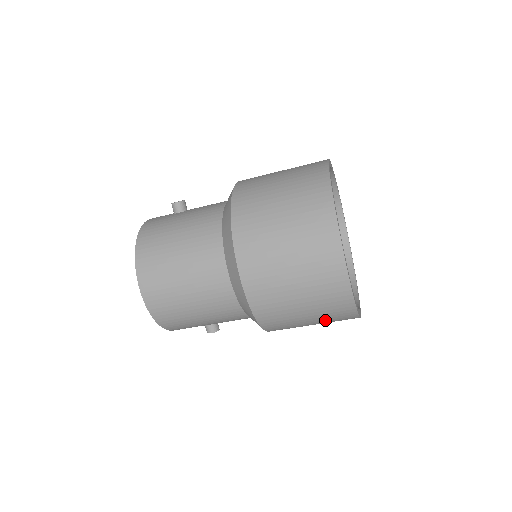
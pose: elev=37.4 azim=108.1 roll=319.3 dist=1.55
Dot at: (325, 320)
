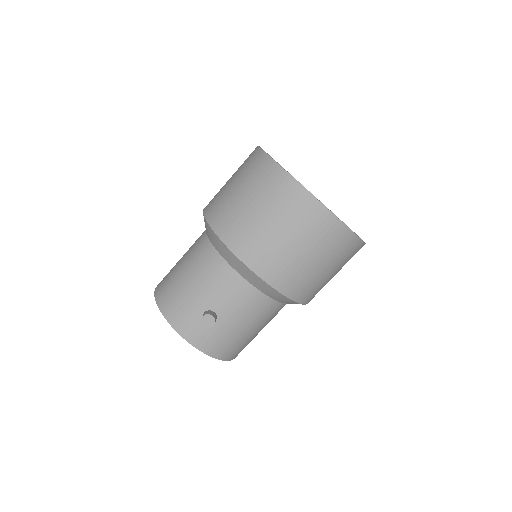
Dot at: (261, 193)
